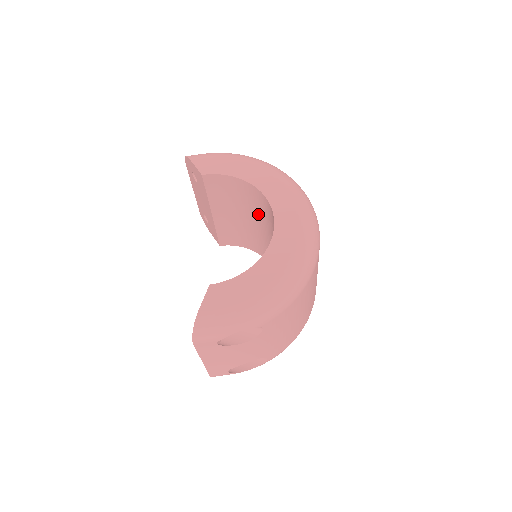
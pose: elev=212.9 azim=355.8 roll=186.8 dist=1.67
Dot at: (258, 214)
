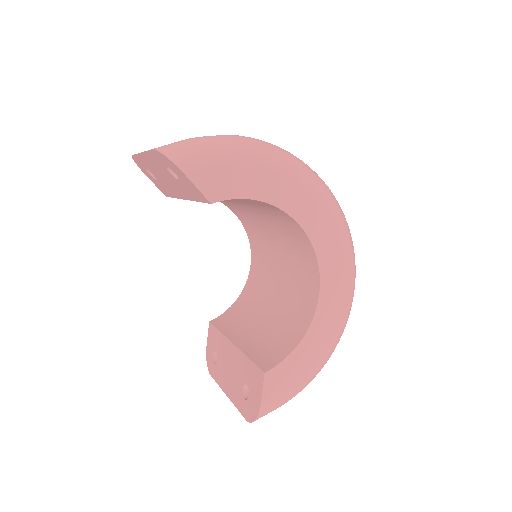
Dot at: (263, 211)
